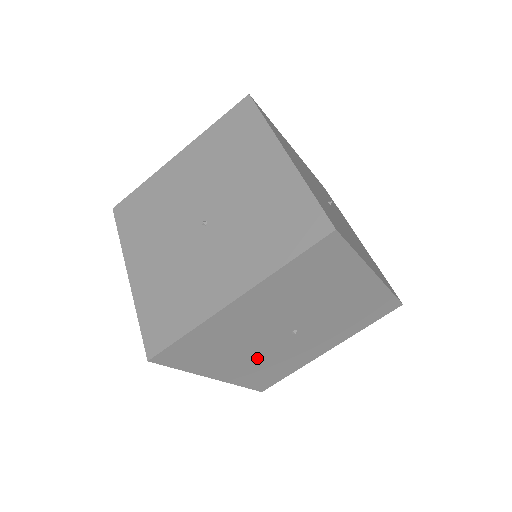
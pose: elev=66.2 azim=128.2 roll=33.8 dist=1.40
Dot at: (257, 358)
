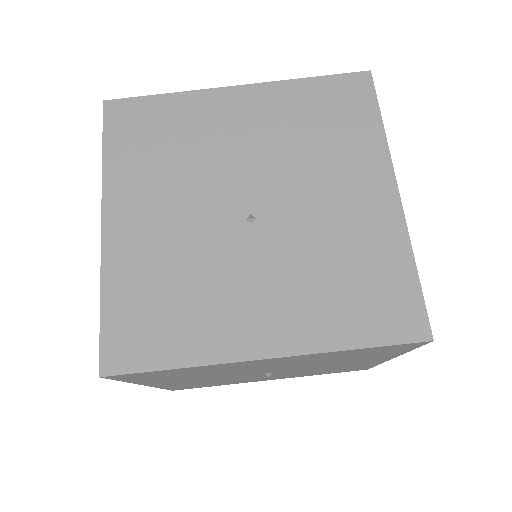
Dot at: (174, 235)
